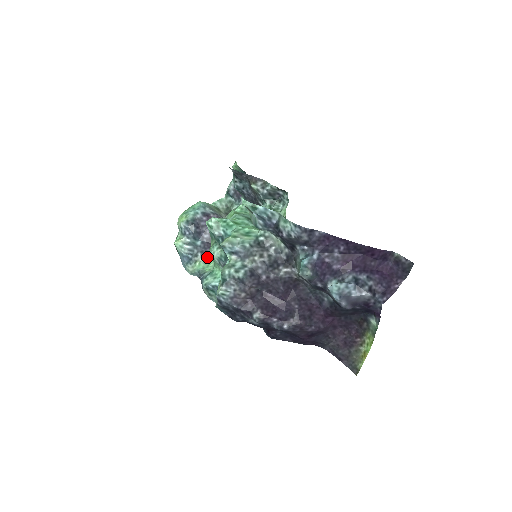
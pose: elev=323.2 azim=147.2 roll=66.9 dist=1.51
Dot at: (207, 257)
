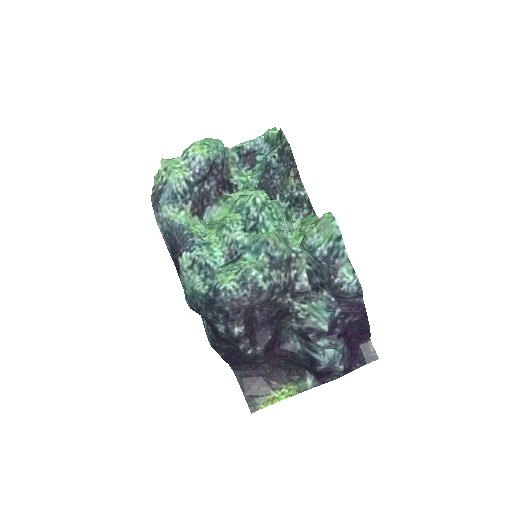
Dot at: (195, 212)
